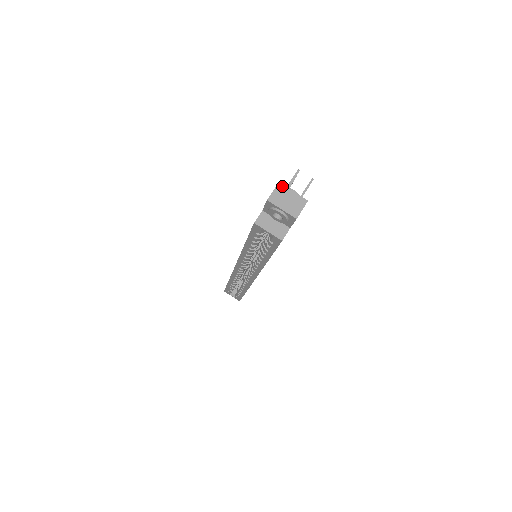
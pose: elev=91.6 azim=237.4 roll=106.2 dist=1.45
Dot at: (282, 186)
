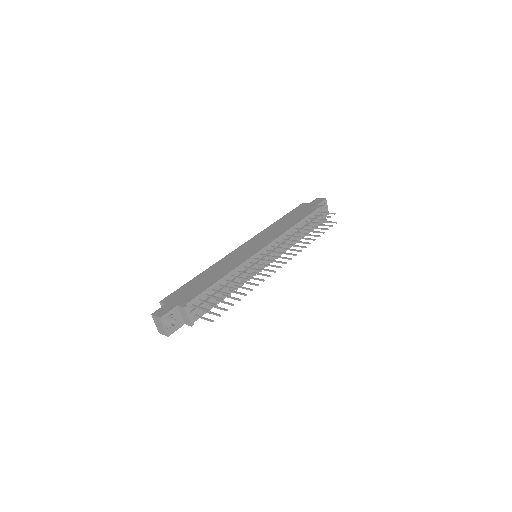
Dot at: (161, 320)
